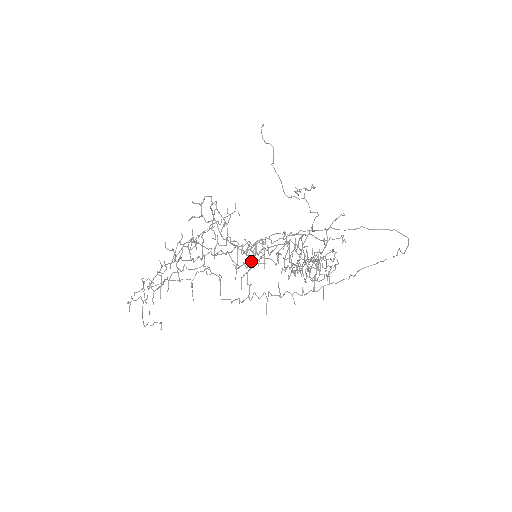
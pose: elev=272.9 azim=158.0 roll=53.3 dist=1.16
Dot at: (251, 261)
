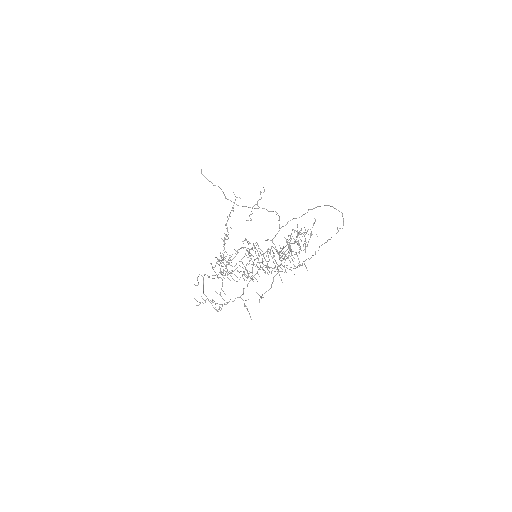
Dot at: occluded
